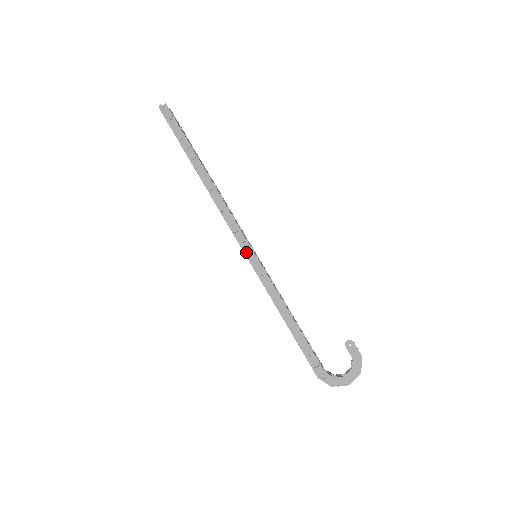
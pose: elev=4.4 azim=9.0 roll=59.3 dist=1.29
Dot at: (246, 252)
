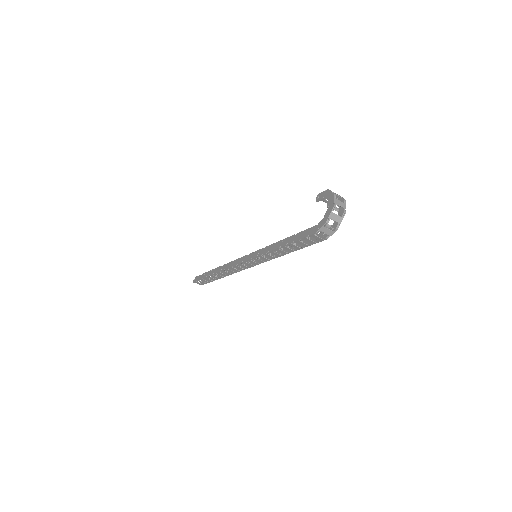
Dot at: (247, 259)
